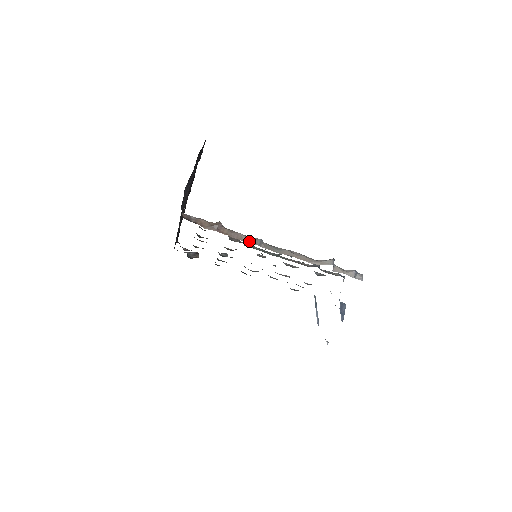
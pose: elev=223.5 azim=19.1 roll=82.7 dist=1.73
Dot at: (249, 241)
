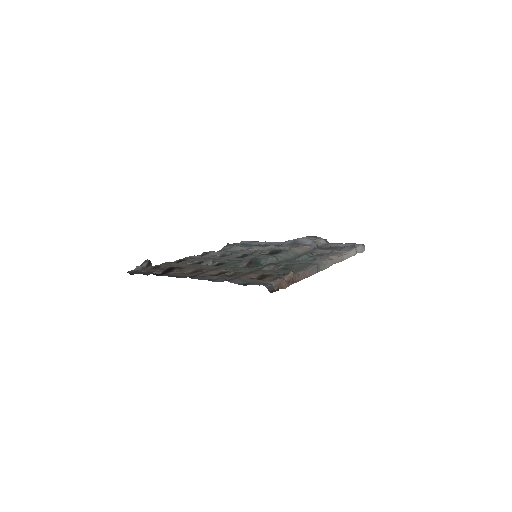
Dot at: (311, 274)
